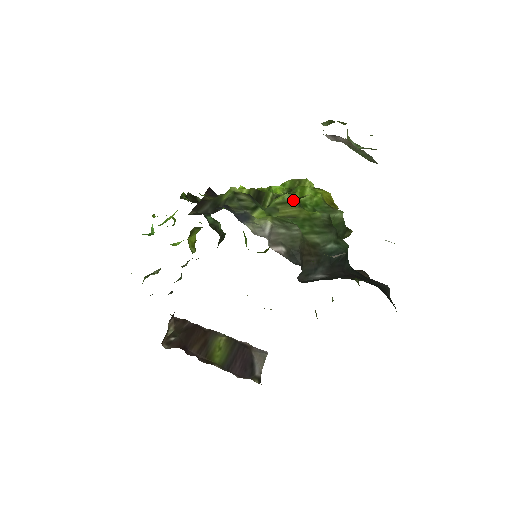
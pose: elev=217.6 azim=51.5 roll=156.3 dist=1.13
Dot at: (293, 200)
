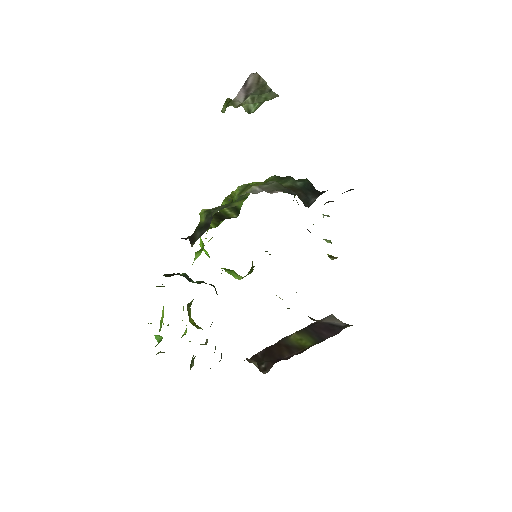
Dot at: (246, 186)
